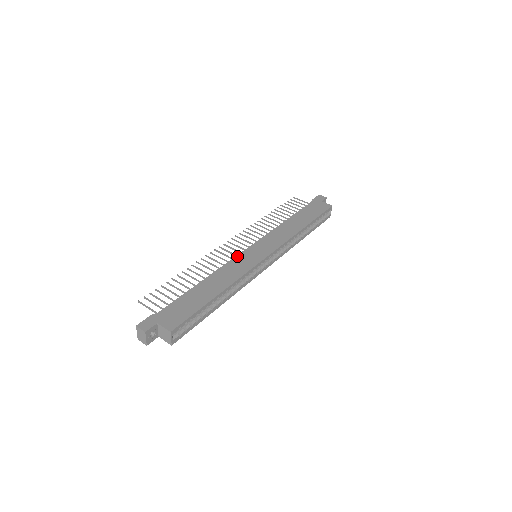
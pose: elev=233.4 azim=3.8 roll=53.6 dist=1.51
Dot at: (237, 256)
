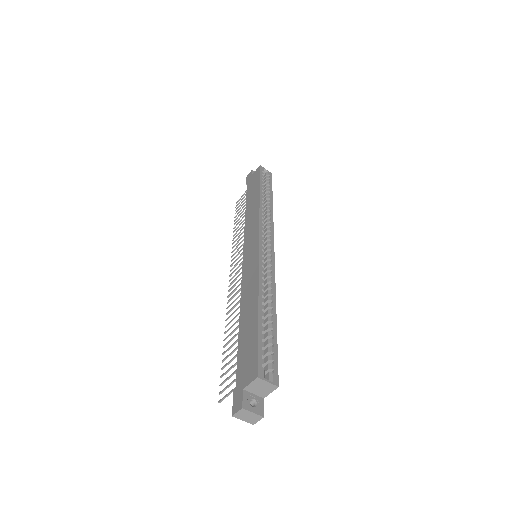
Dot at: (242, 274)
